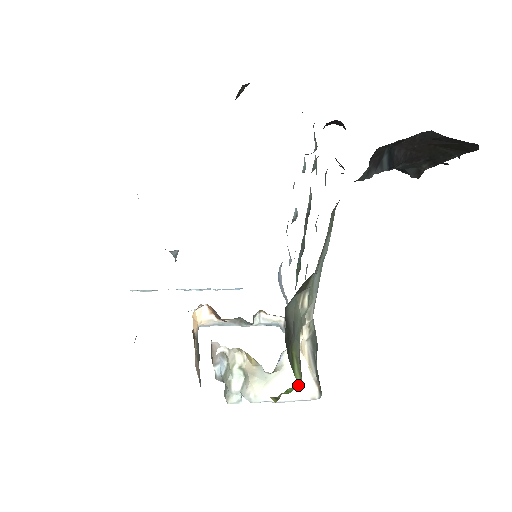
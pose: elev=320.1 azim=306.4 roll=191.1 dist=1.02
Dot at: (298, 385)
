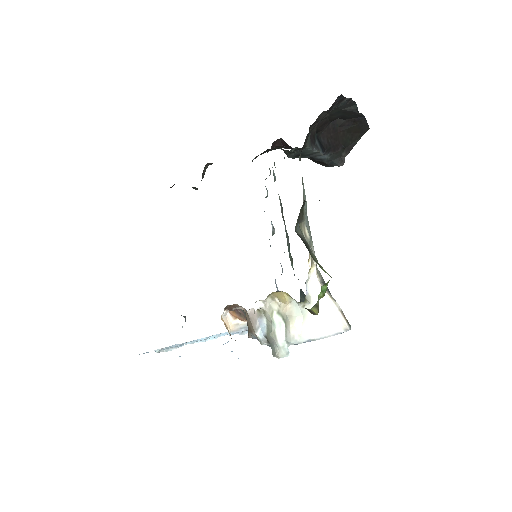
Dot at: (329, 319)
